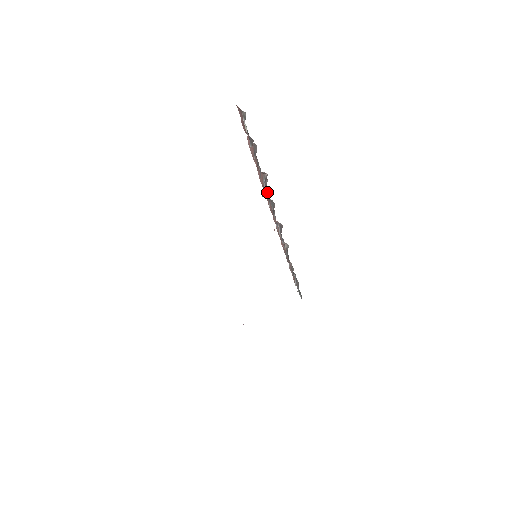
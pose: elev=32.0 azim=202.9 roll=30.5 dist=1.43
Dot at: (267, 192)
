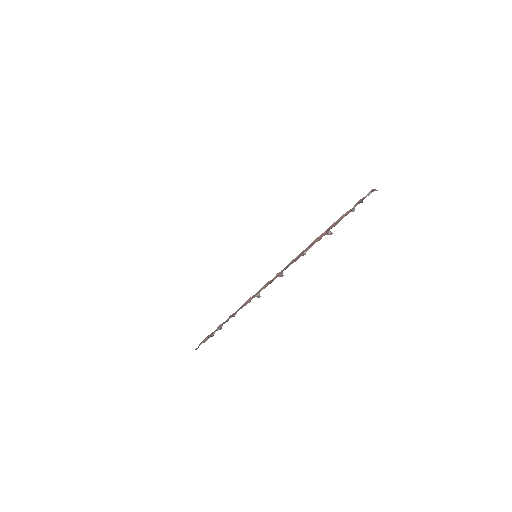
Dot at: (309, 248)
